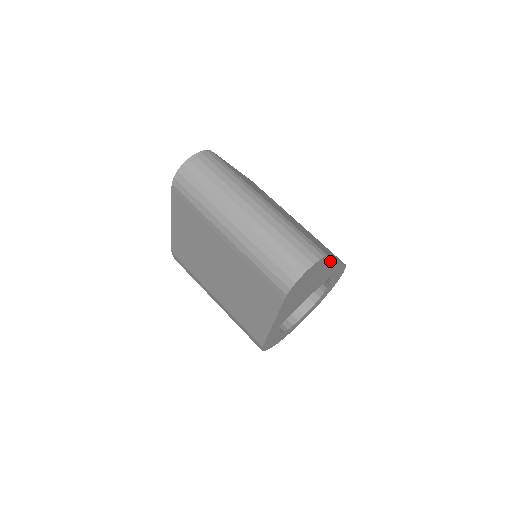
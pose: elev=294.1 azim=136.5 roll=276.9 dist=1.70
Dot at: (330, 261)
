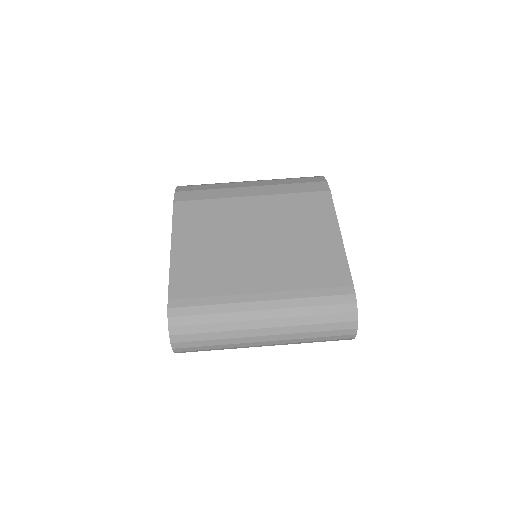
Dot at: (347, 266)
